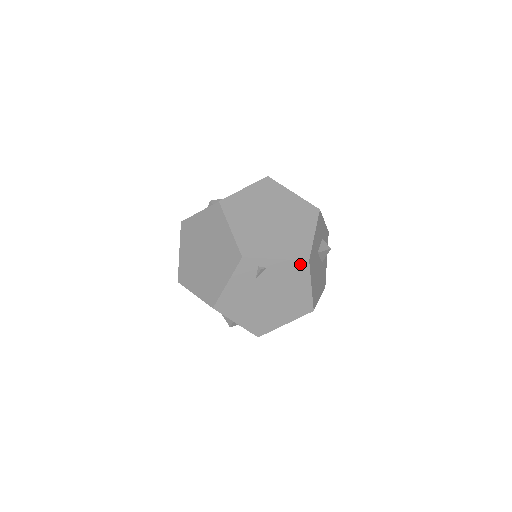
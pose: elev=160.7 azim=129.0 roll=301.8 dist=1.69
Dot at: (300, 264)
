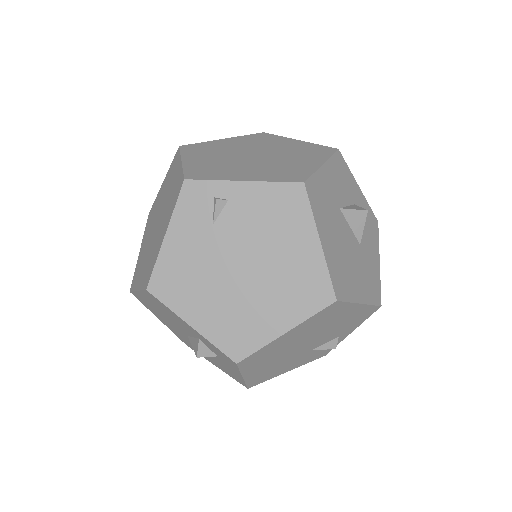
Dot at: (289, 191)
